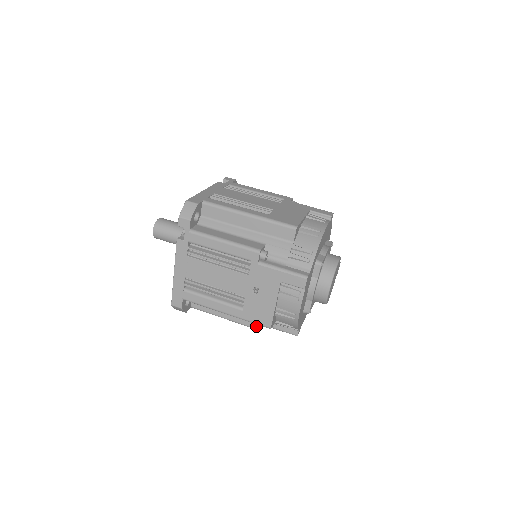
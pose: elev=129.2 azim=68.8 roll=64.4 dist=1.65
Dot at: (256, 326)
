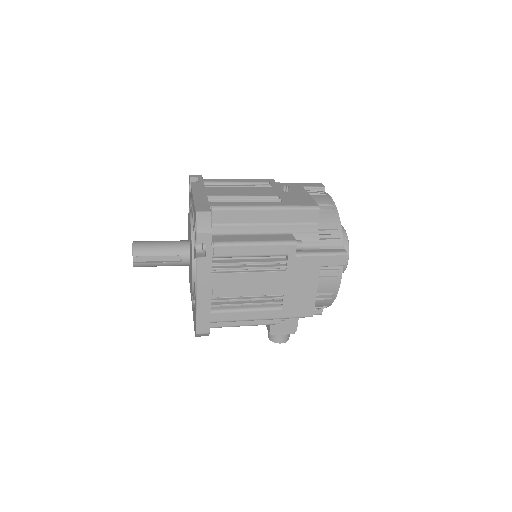
Dot at: (299, 244)
